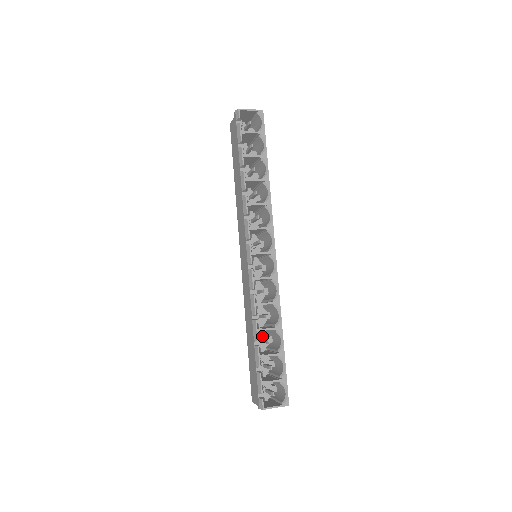
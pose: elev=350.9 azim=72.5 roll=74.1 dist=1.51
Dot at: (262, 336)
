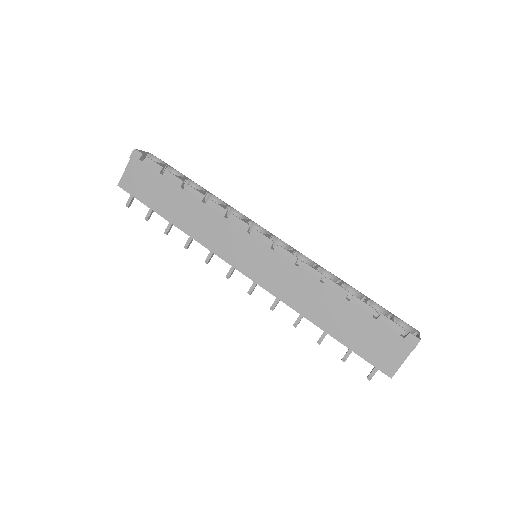
Dot at: occluded
